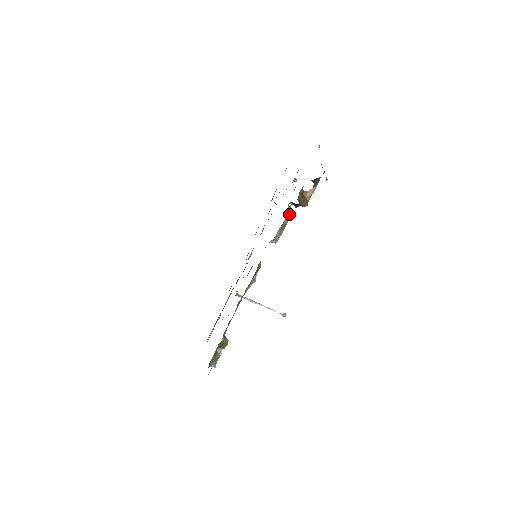
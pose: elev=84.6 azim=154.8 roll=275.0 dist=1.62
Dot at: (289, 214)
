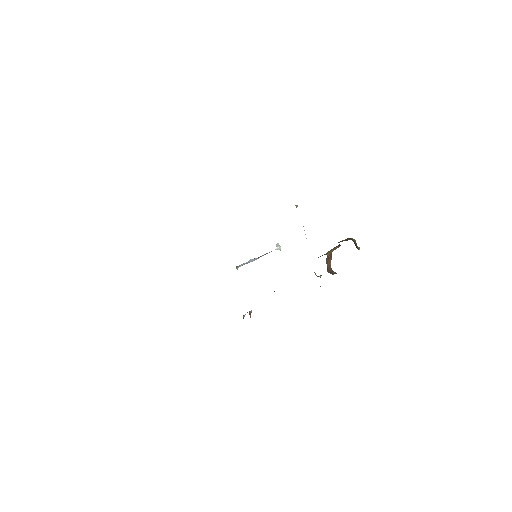
Dot at: occluded
